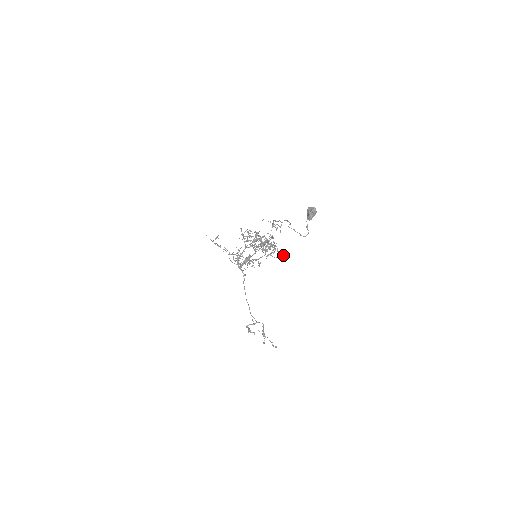
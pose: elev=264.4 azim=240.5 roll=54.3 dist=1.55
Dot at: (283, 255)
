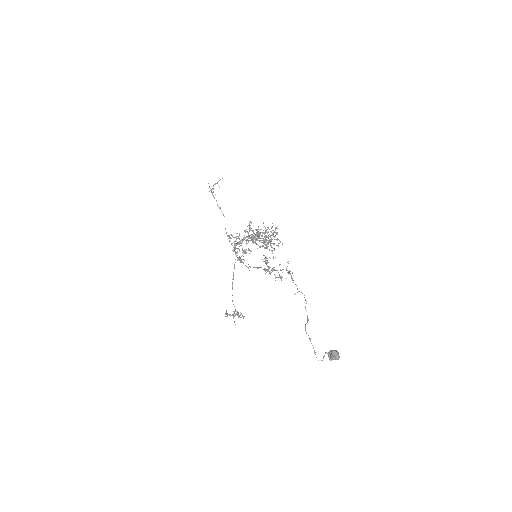
Dot at: occluded
